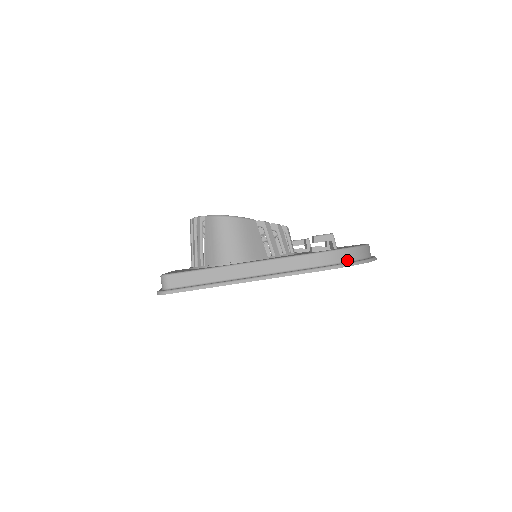
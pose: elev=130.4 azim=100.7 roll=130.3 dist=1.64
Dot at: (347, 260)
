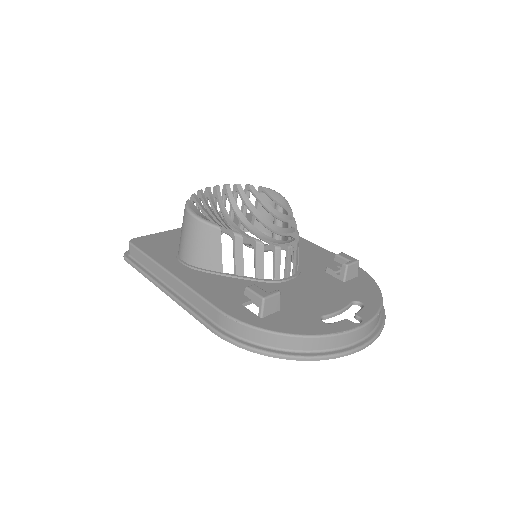
Dot at: (251, 340)
